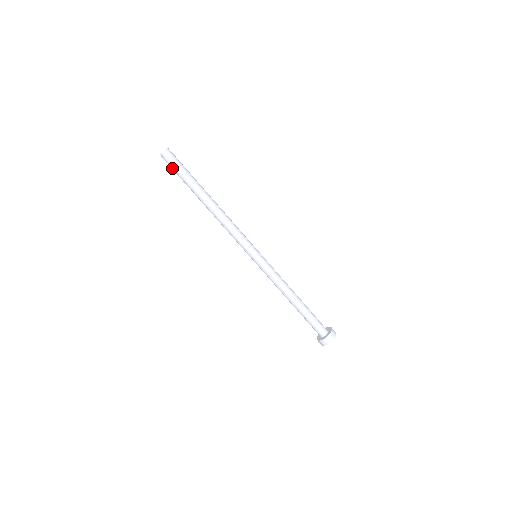
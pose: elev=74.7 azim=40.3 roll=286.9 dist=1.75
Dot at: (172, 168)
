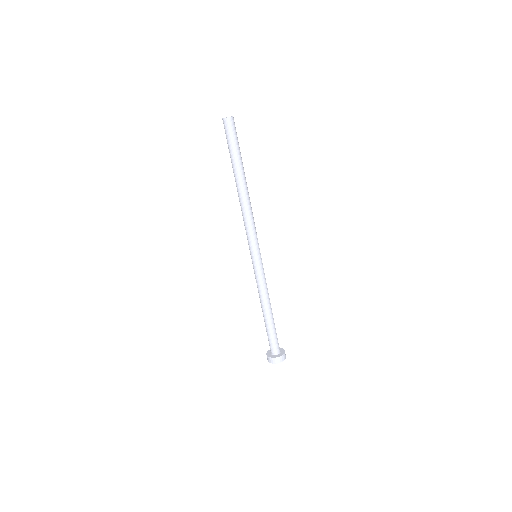
Dot at: (230, 136)
